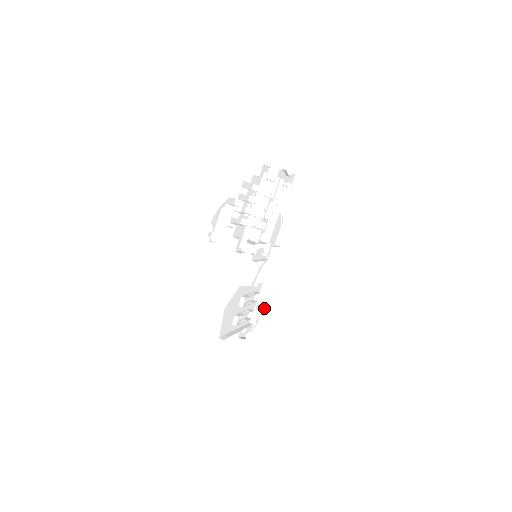
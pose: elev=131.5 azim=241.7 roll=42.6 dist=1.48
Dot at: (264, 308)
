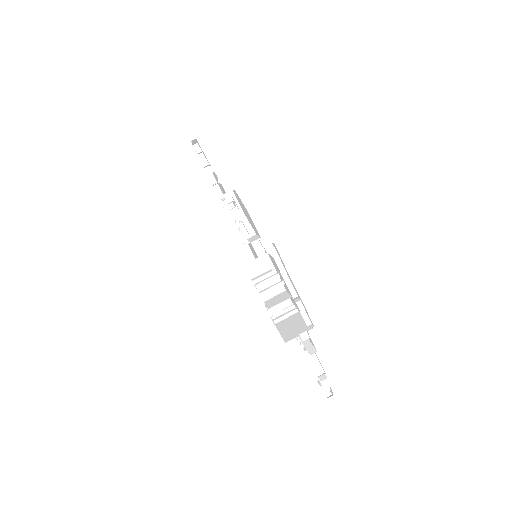
Dot at: (199, 152)
